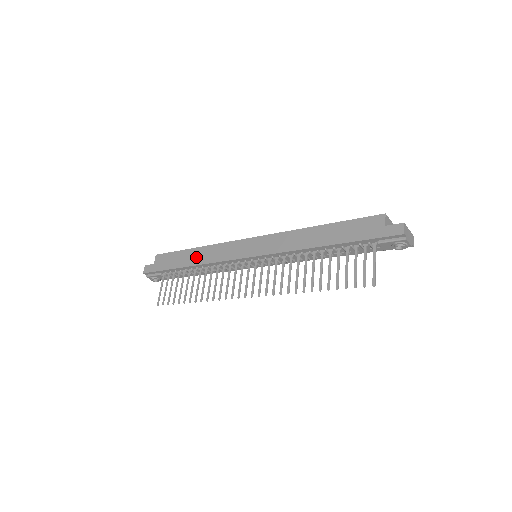
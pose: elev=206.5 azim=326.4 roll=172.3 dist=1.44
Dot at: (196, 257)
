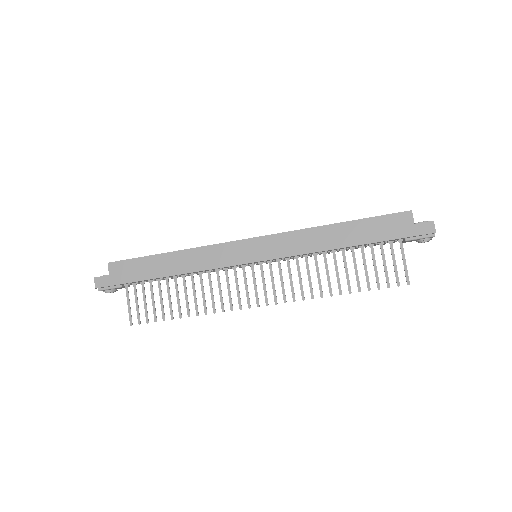
Dot at: (176, 264)
